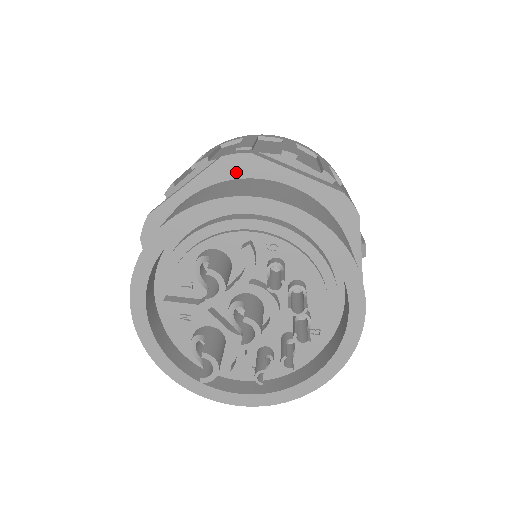
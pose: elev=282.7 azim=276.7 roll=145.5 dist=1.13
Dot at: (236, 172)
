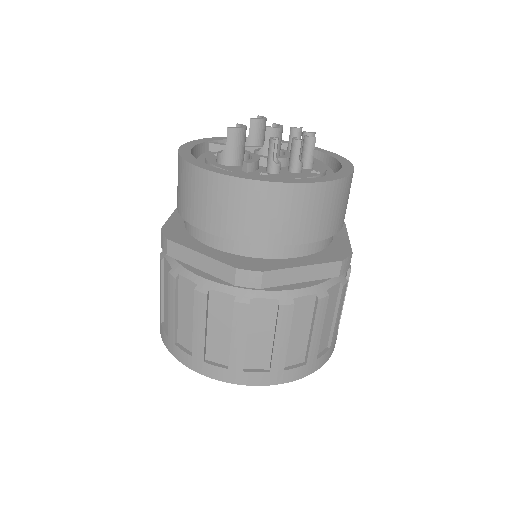
Dot at: occluded
